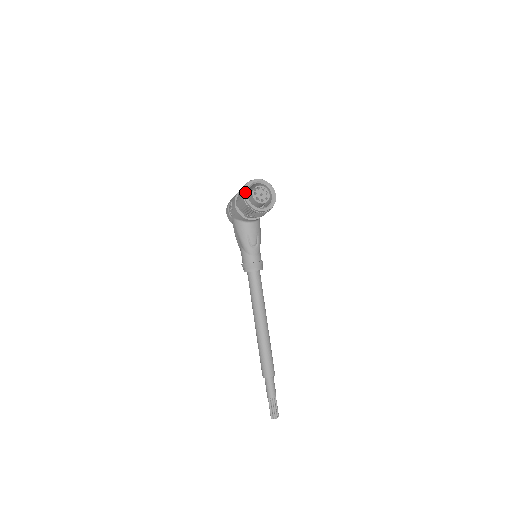
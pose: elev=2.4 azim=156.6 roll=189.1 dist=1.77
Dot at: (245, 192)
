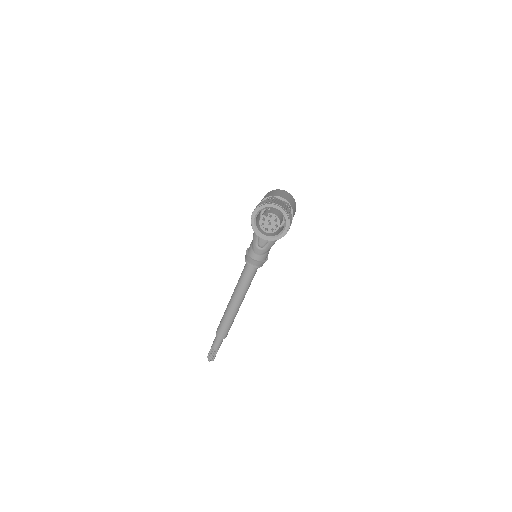
Dot at: (255, 211)
